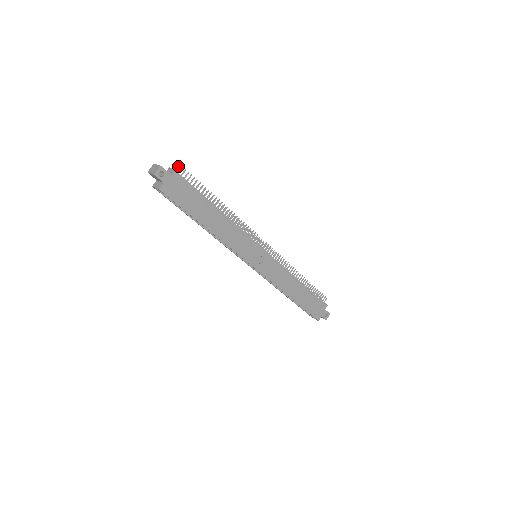
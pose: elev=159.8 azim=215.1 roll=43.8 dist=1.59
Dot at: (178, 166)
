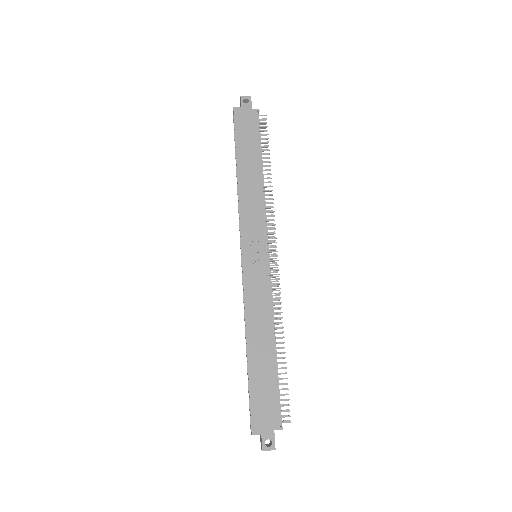
Dot at: (265, 120)
